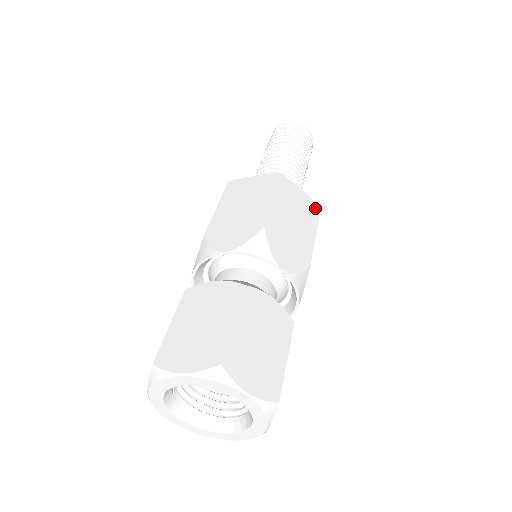
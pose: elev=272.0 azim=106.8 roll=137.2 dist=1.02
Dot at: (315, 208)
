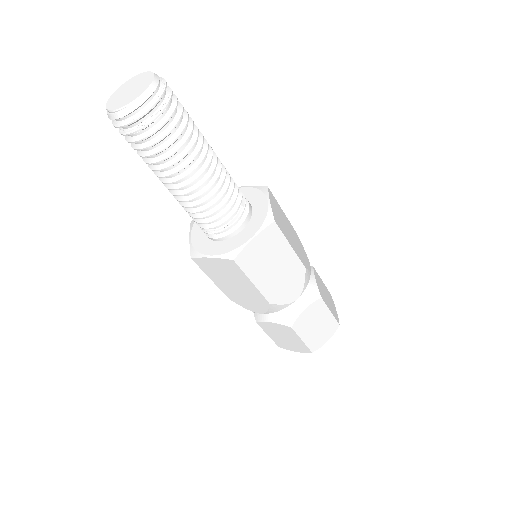
Dot at: (272, 230)
